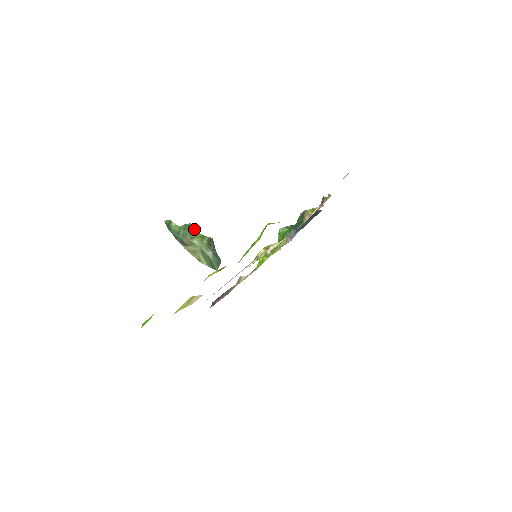
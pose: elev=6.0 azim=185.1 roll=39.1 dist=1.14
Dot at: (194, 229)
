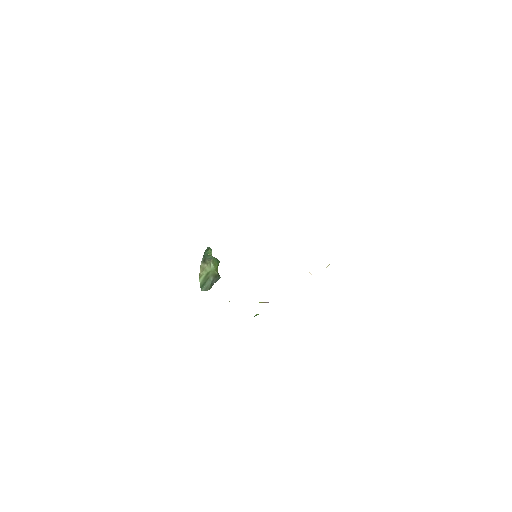
Dot at: (218, 264)
